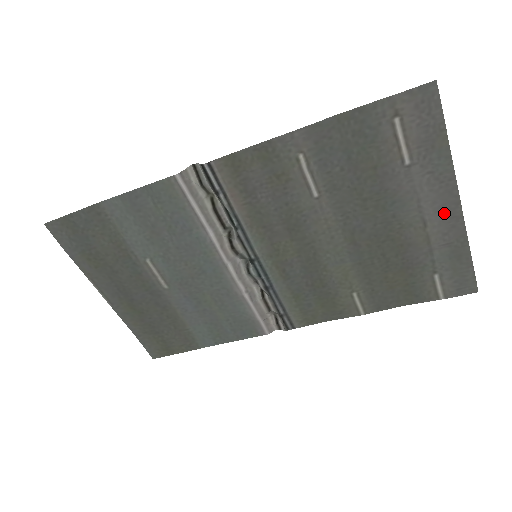
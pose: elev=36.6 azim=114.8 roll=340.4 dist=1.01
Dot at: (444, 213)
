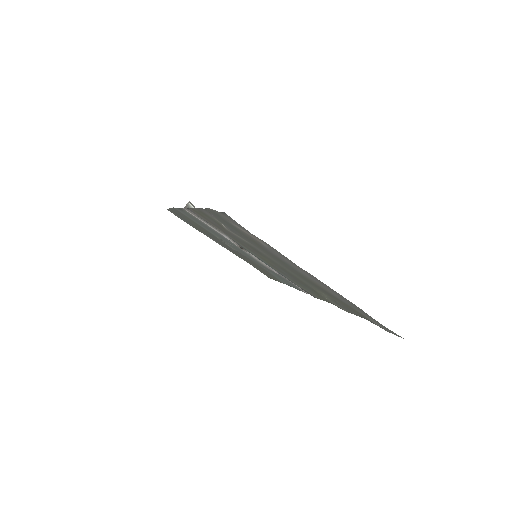
Dot at: (321, 283)
